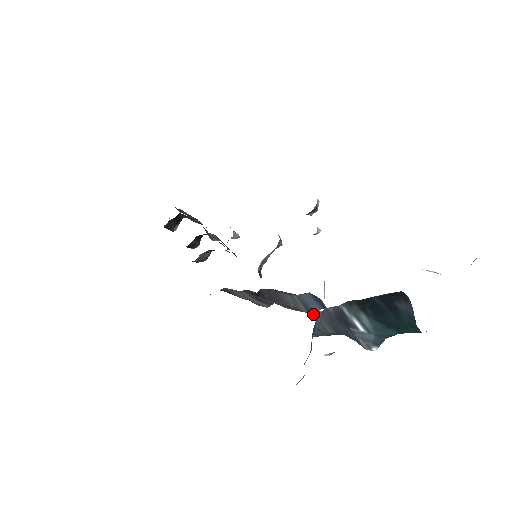
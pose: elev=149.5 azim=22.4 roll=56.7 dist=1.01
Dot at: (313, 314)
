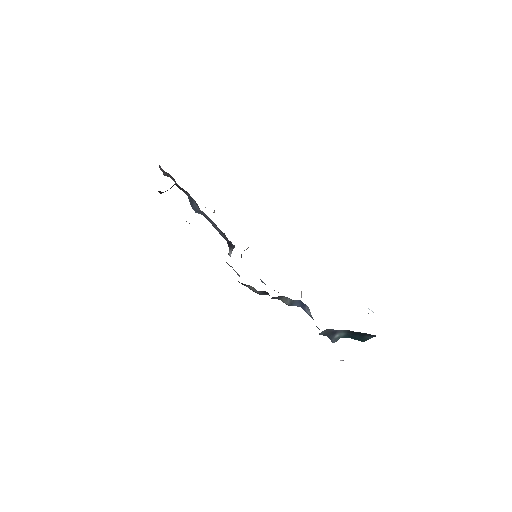
Dot at: occluded
